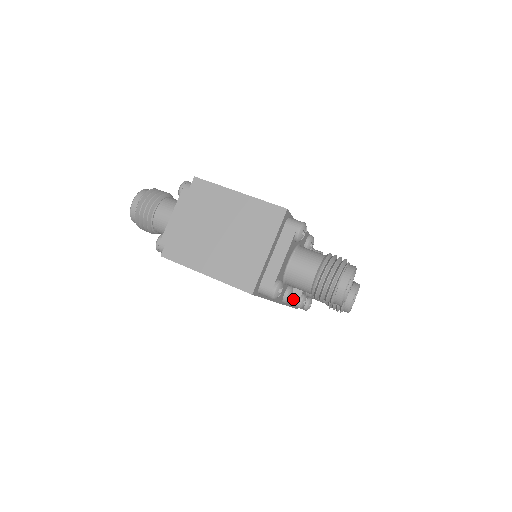
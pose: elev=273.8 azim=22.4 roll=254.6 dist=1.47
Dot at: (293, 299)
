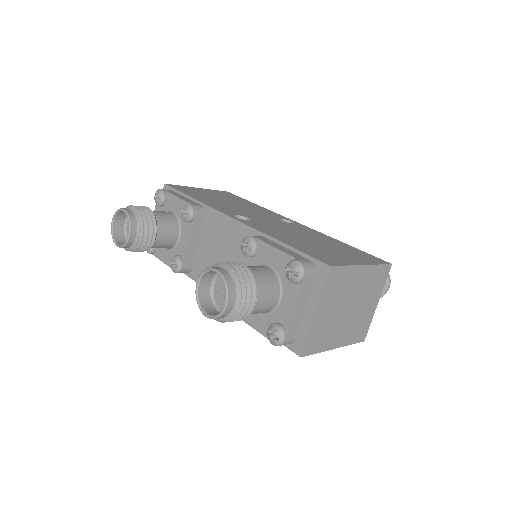
Dot at: occluded
